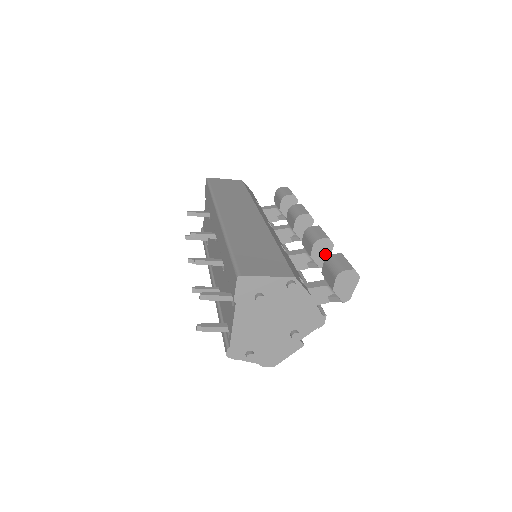
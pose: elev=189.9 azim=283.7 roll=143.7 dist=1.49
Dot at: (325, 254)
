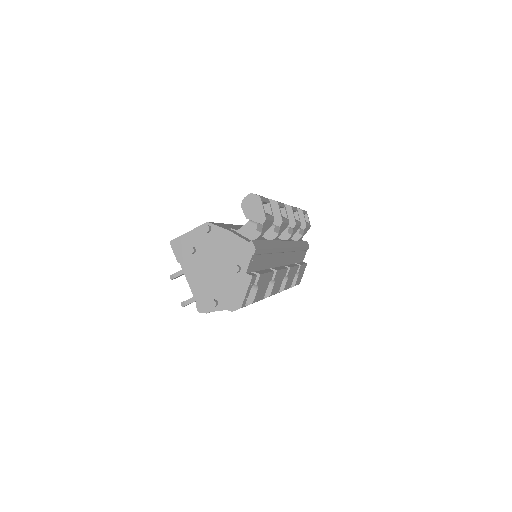
Dot at: (276, 213)
